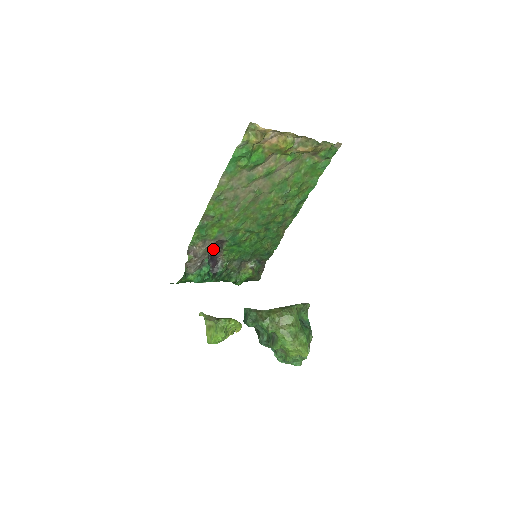
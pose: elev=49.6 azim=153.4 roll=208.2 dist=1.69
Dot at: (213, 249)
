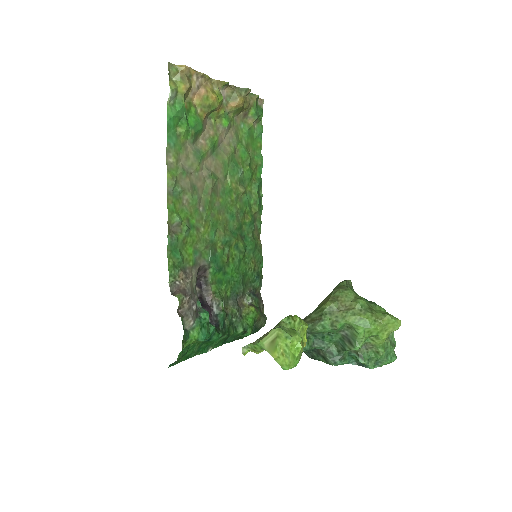
Dot at: occluded
